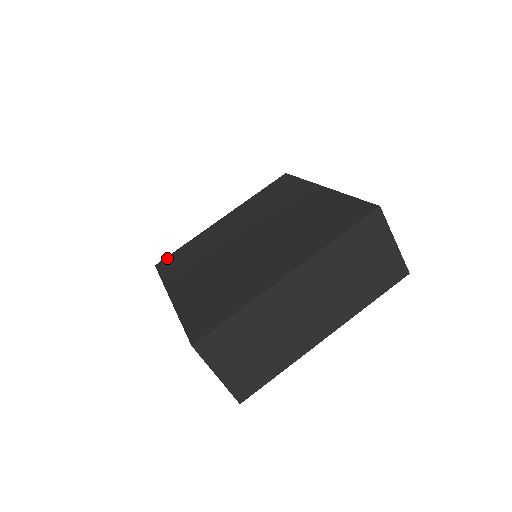
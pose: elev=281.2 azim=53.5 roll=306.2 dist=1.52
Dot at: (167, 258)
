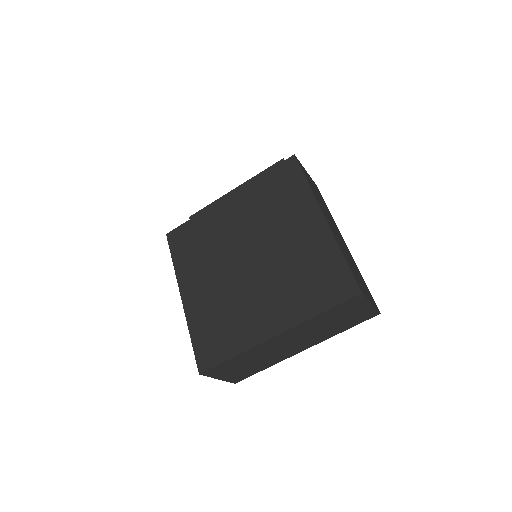
Dot at: (177, 231)
